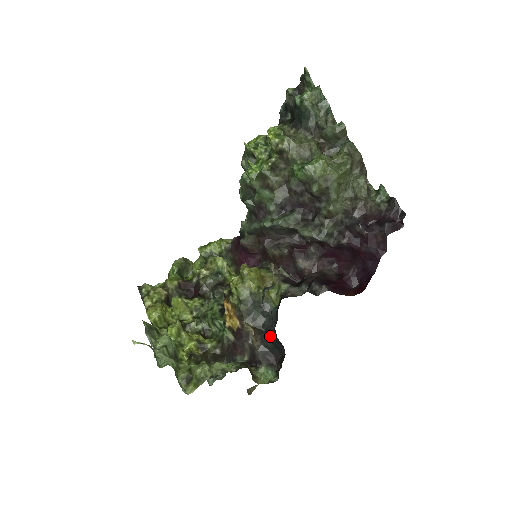
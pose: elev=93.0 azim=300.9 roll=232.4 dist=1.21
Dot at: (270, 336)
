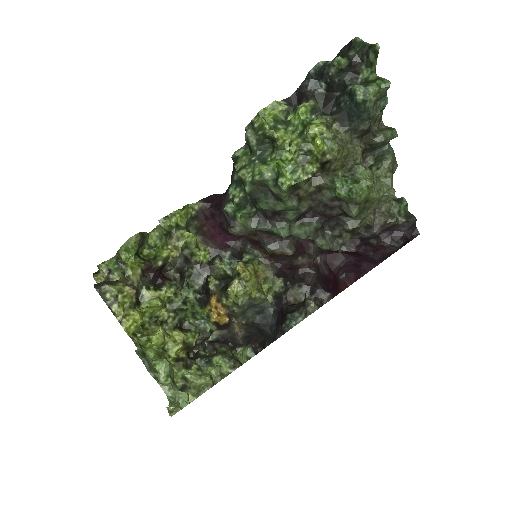
Dot at: (261, 330)
